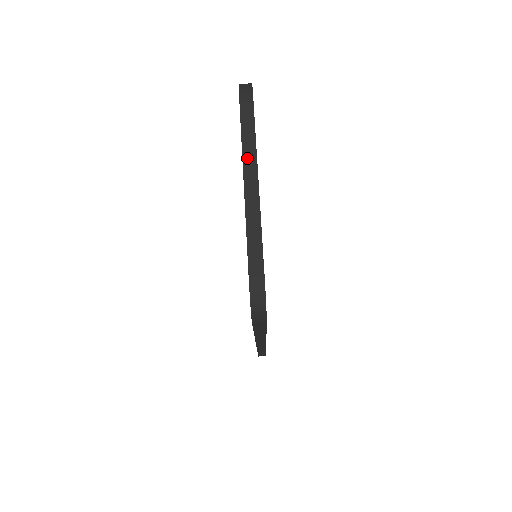
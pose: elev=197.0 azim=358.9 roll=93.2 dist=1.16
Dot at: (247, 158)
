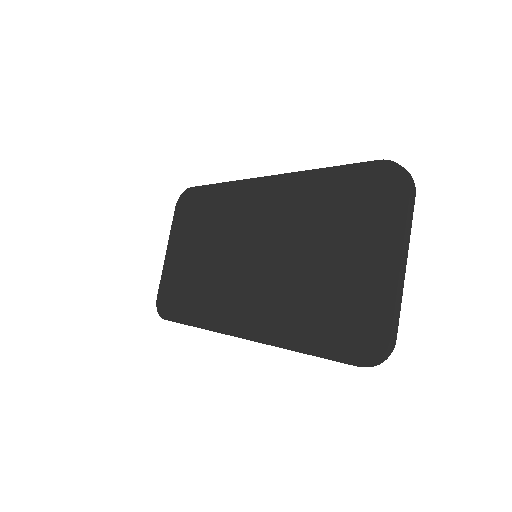
Dot at: (405, 244)
